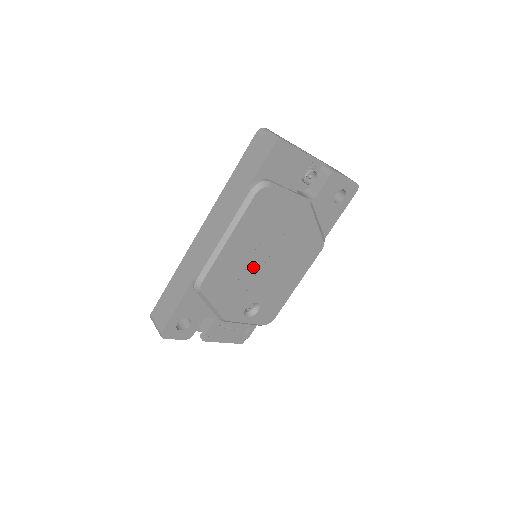
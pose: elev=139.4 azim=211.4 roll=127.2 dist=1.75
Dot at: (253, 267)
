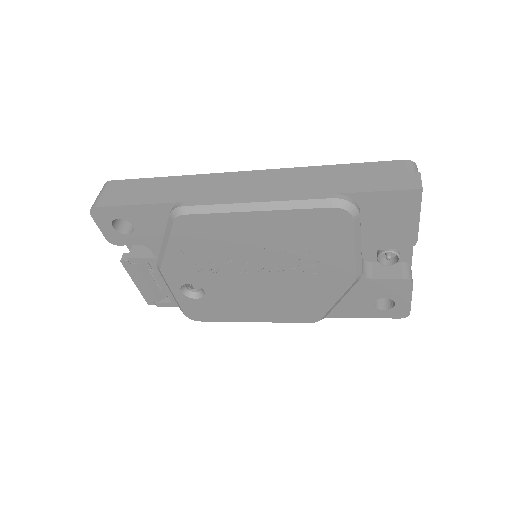
Dot at: (242, 261)
